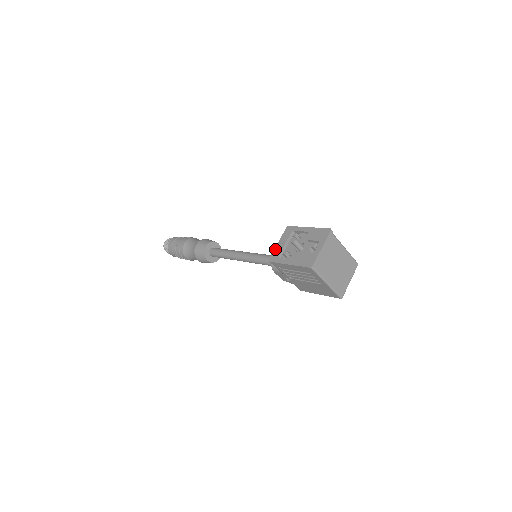
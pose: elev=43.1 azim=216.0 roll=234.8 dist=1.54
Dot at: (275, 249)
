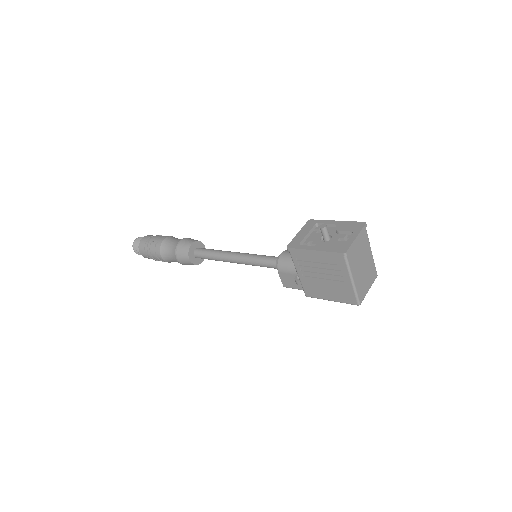
Dot at: (295, 237)
